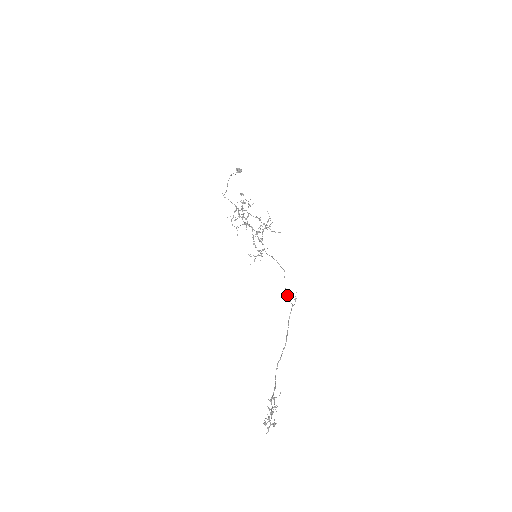
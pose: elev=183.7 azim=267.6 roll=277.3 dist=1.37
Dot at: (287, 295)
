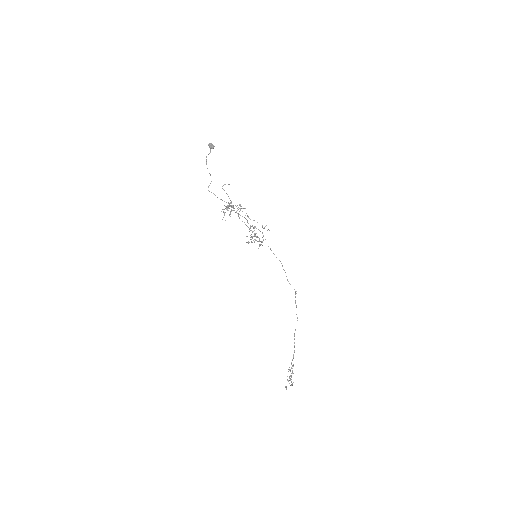
Dot at: (290, 284)
